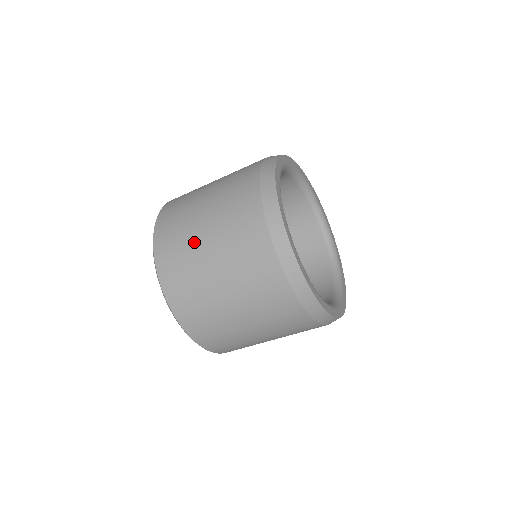
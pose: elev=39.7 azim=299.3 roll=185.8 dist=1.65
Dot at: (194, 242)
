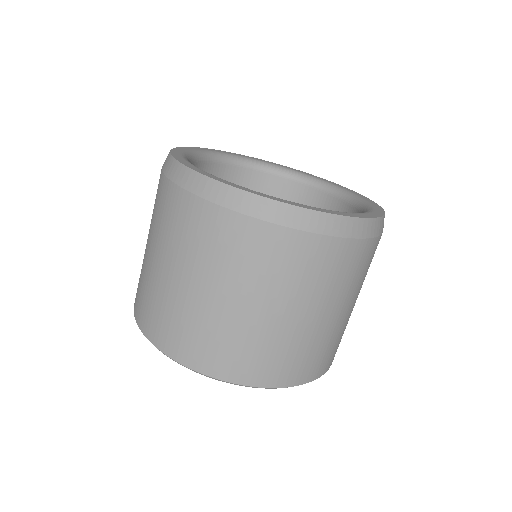
Dot at: (167, 291)
